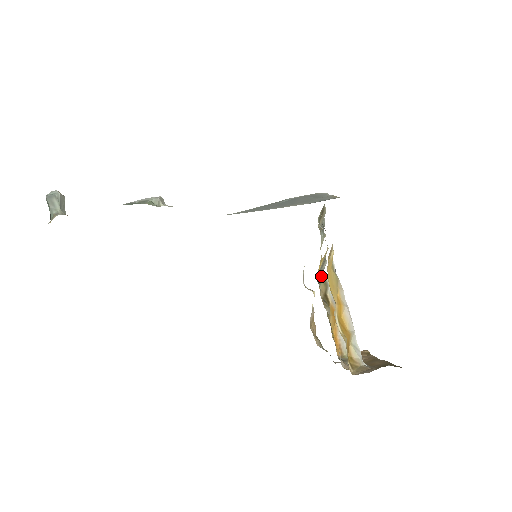
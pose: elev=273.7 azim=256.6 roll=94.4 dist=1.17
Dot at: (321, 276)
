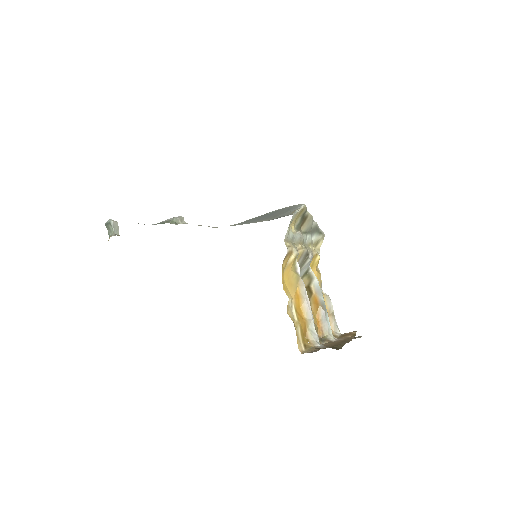
Dot at: (305, 271)
